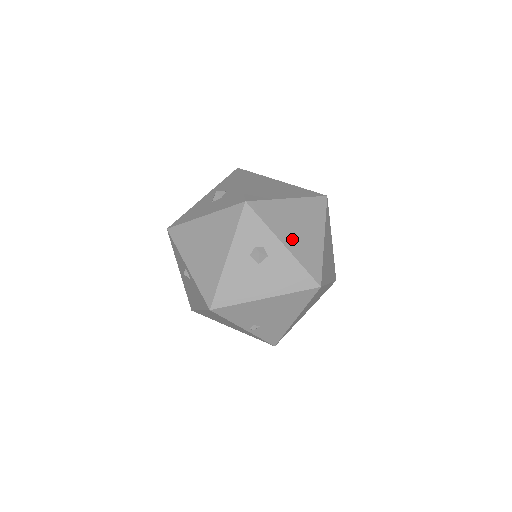
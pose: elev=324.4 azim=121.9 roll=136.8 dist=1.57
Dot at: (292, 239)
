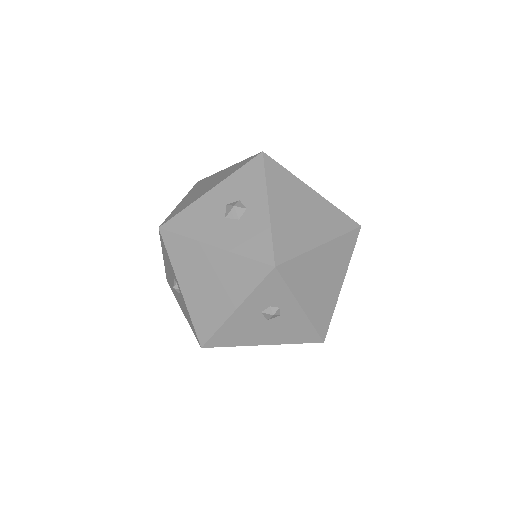
Dot at: (312, 298)
